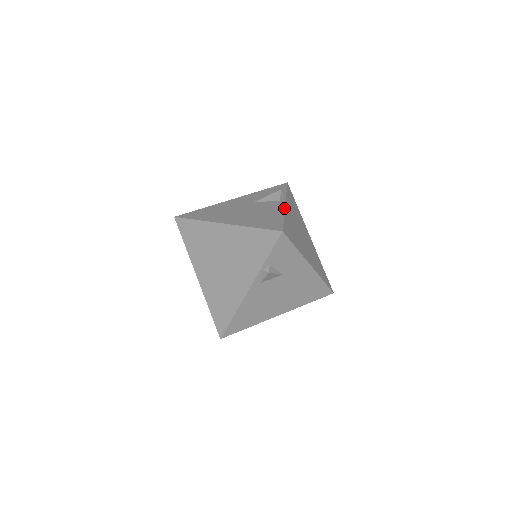
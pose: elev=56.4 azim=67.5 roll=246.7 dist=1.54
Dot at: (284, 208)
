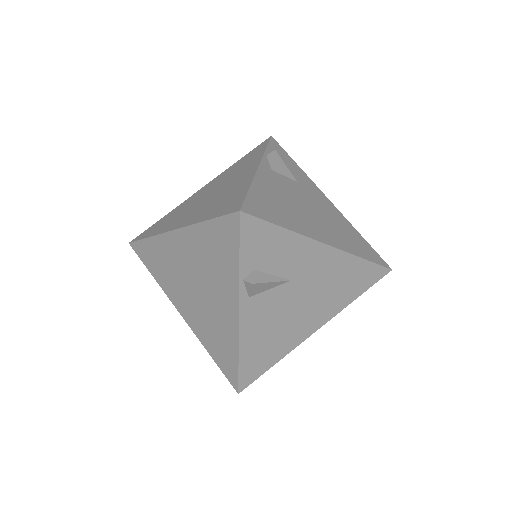
Dot at: occluded
